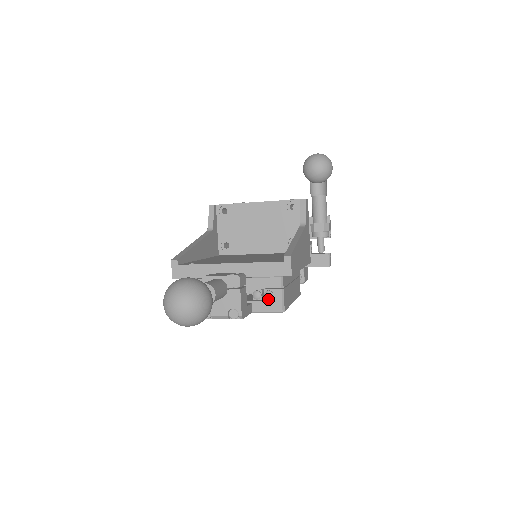
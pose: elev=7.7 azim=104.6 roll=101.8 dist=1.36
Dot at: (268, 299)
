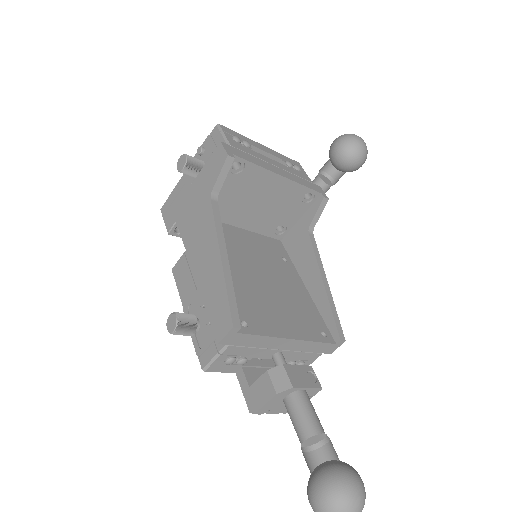
Dot at: occluded
